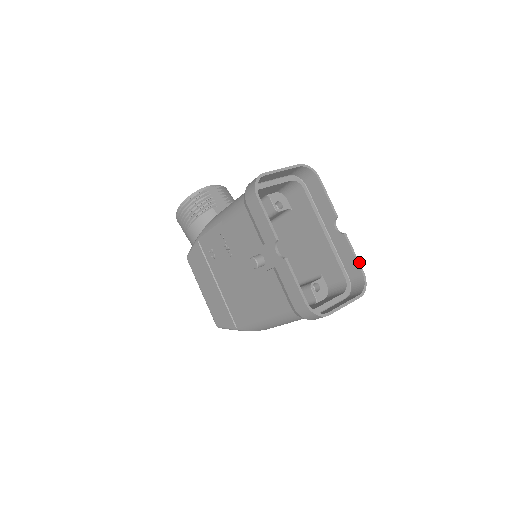
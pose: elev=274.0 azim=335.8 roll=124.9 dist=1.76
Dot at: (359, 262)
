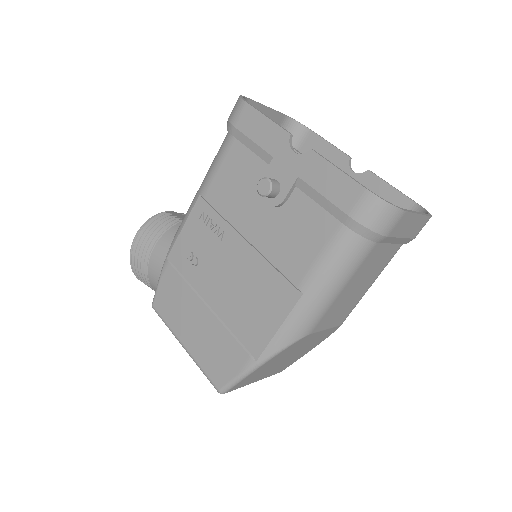
Dot at: occluded
